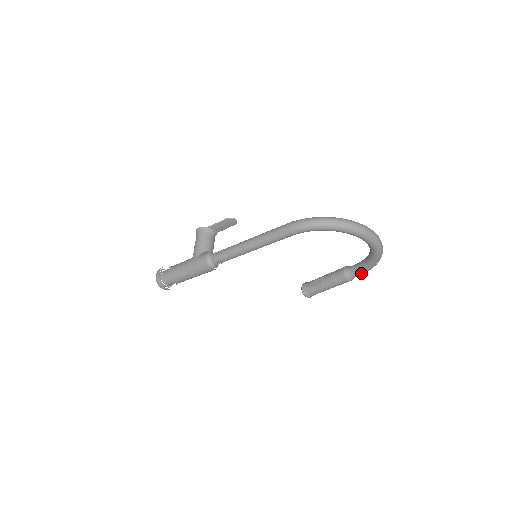
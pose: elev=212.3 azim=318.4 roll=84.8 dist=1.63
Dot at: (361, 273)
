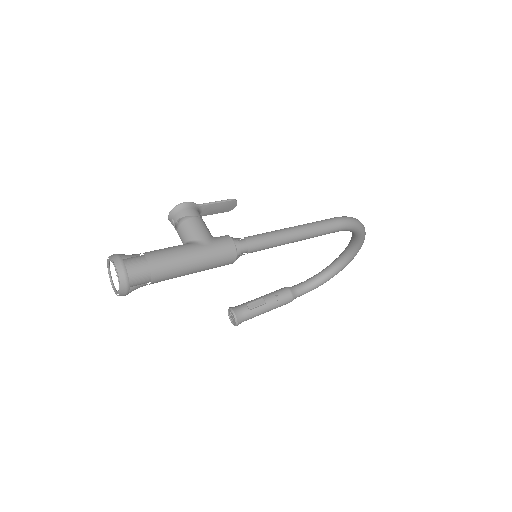
Dot at: occluded
